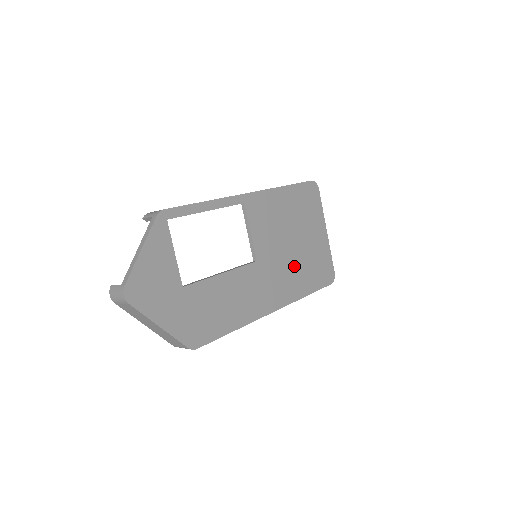
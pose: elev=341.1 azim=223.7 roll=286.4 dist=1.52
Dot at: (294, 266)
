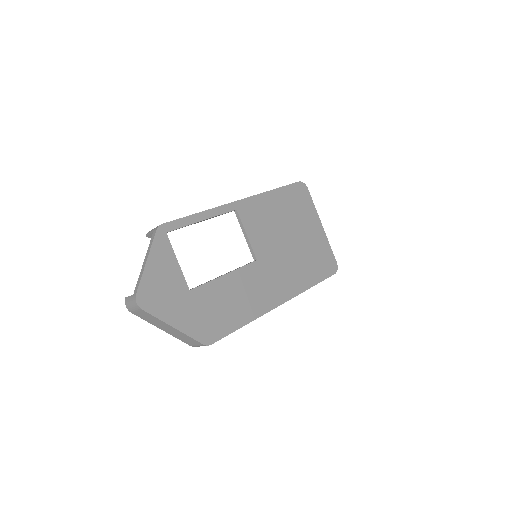
Dot at: (295, 261)
